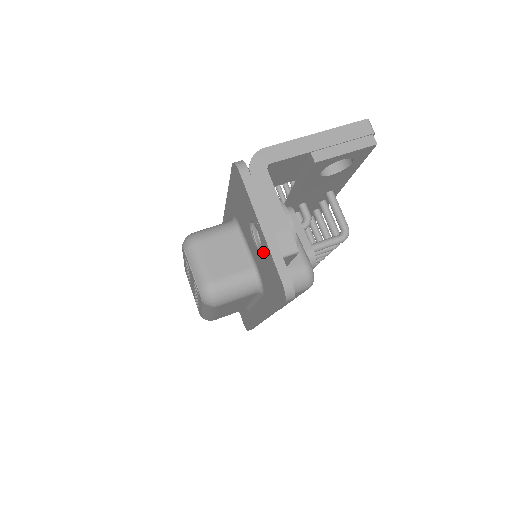
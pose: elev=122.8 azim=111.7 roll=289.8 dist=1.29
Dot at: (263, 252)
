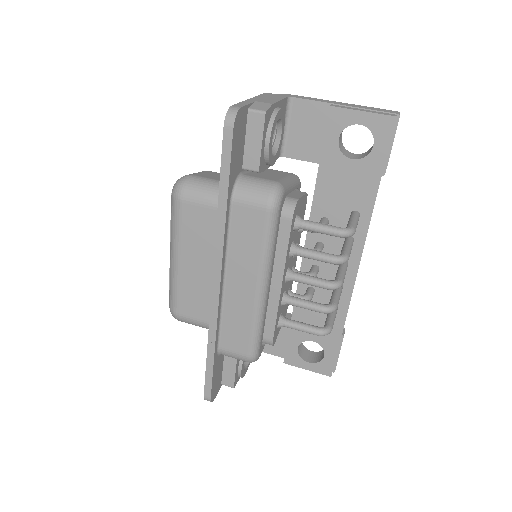
Dot at: occluded
